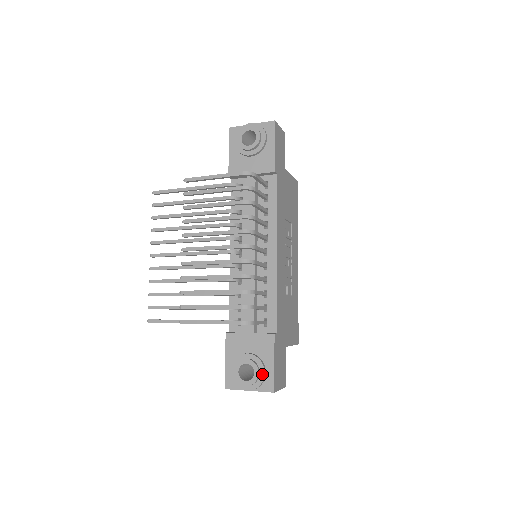
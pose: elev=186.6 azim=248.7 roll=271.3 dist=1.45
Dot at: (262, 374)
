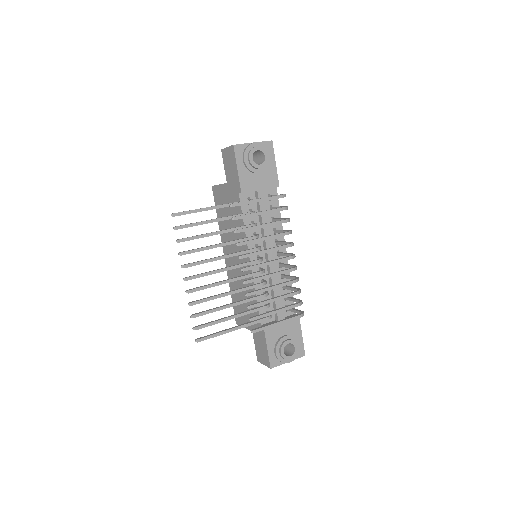
Dot at: (298, 346)
